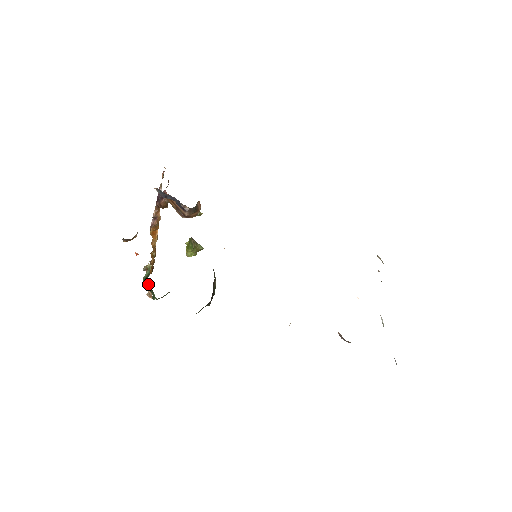
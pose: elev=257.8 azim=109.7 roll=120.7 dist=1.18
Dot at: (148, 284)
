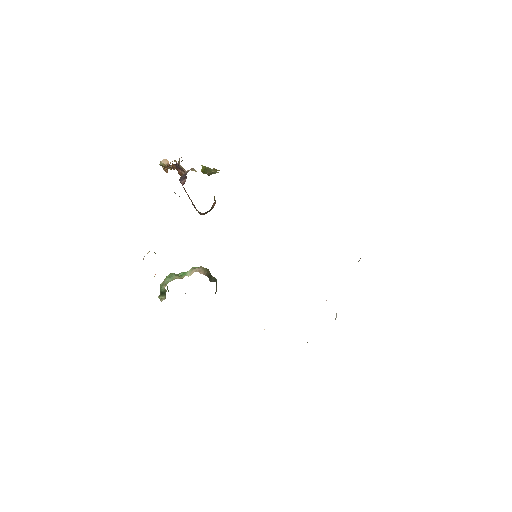
Dot at: occluded
